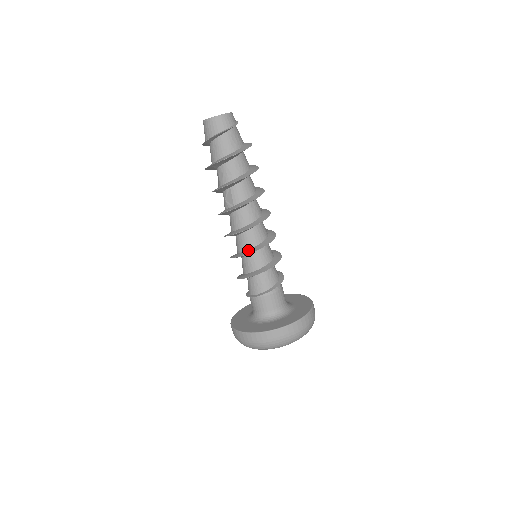
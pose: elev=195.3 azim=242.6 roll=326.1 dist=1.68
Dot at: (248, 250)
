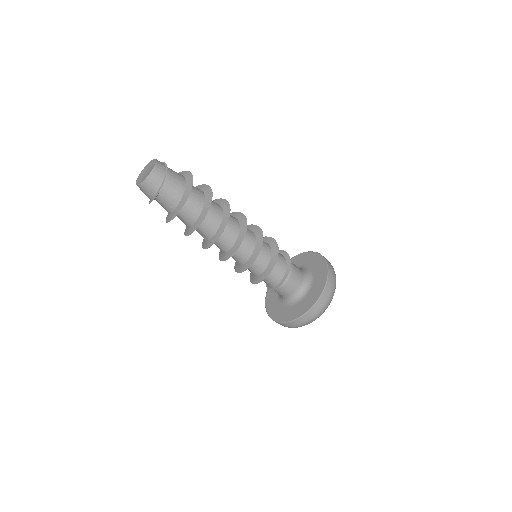
Dot at: (244, 265)
